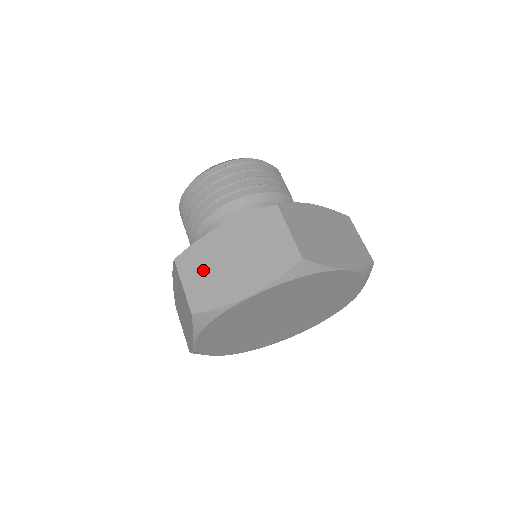
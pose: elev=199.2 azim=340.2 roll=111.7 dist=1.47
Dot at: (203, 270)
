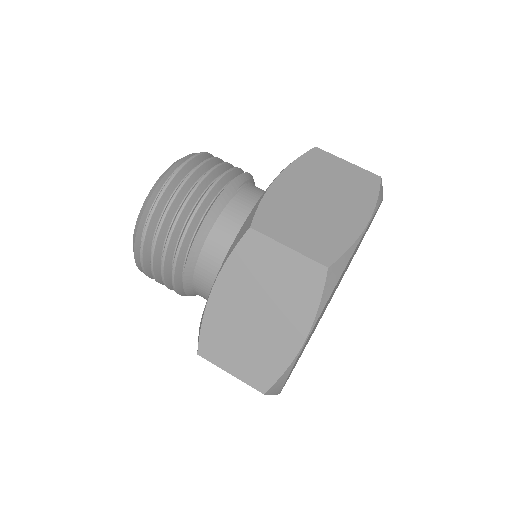
Dot at: (235, 346)
